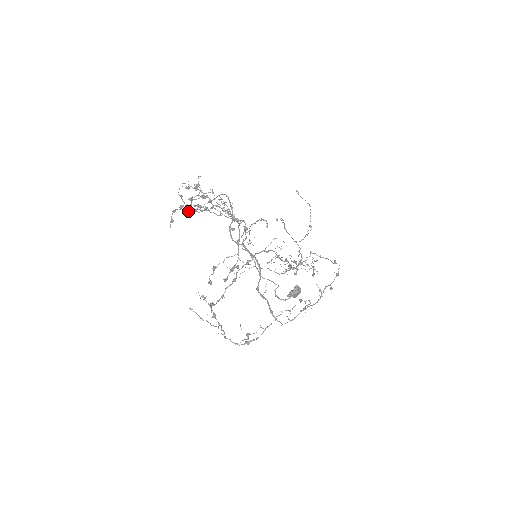
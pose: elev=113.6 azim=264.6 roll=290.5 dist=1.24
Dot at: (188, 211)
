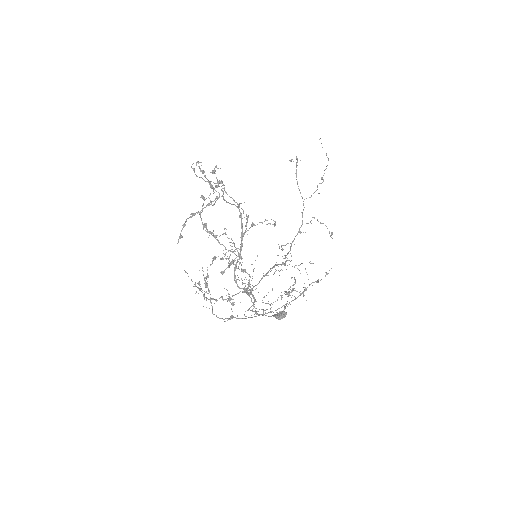
Dot at: (198, 212)
